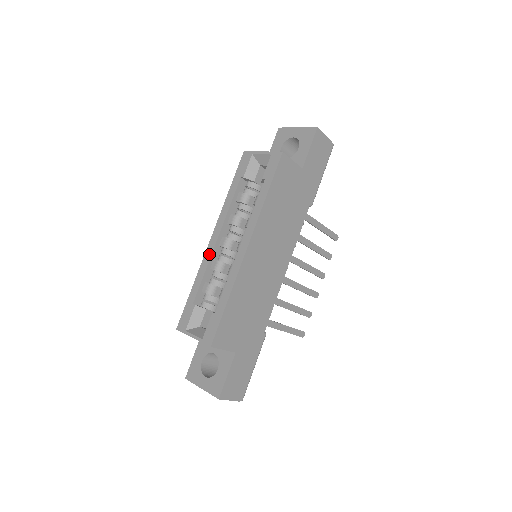
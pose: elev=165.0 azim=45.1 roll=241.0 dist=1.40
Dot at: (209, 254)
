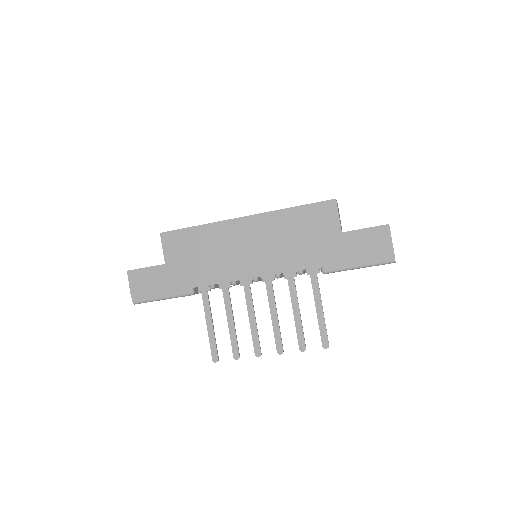
Dot at: occluded
